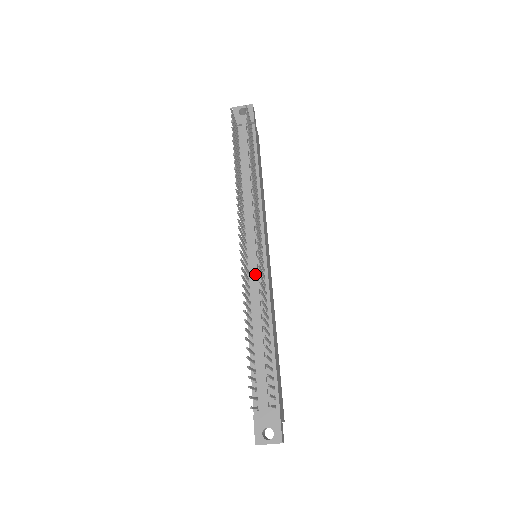
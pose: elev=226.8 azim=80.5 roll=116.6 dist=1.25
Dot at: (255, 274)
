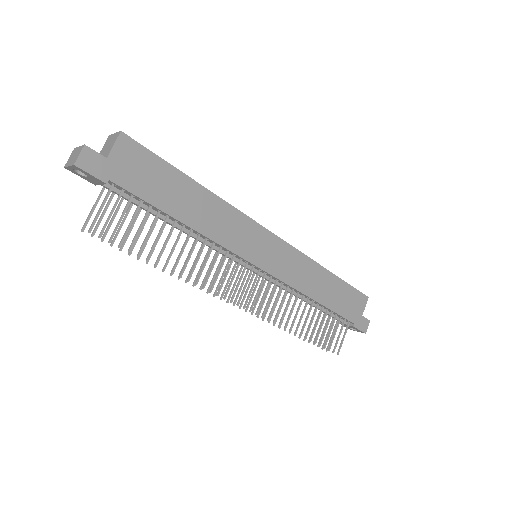
Dot at: (267, 280)
